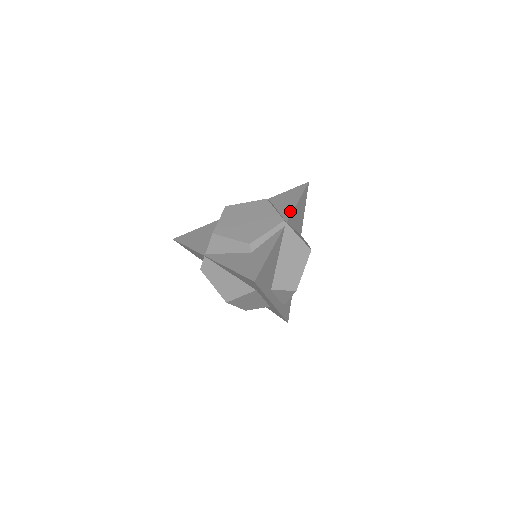
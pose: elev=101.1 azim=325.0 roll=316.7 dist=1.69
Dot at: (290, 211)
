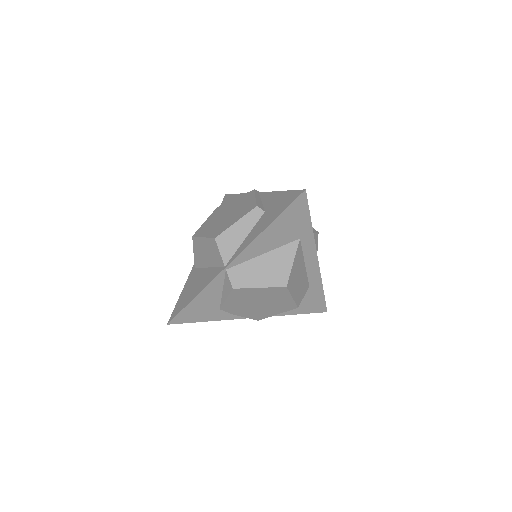
Dot at: occluded
